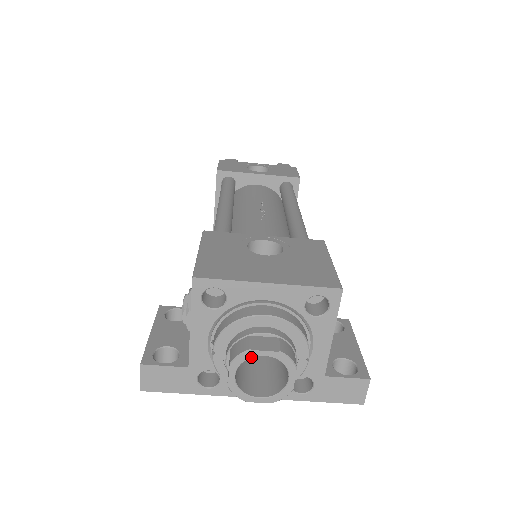
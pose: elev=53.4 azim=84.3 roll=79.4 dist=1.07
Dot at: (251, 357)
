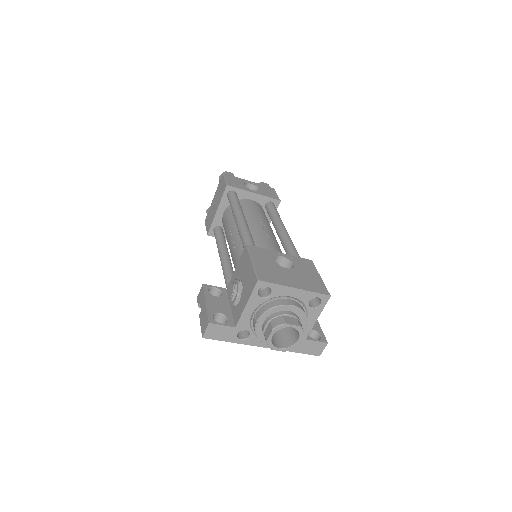
Dot at: (285, 327)
